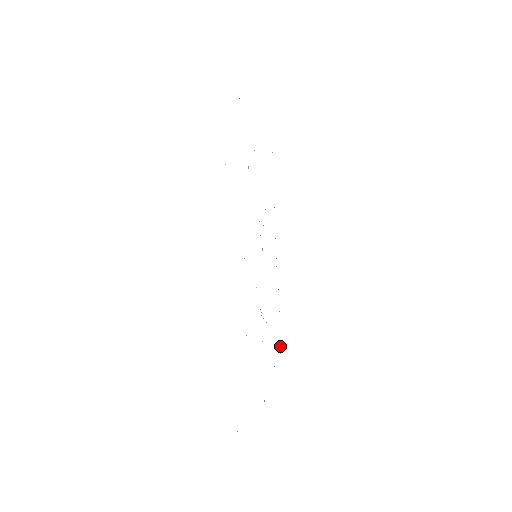
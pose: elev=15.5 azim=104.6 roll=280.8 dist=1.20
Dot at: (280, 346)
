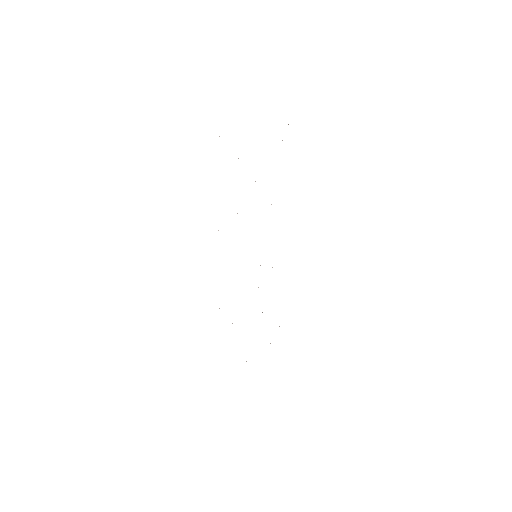
Dot at: occluded
